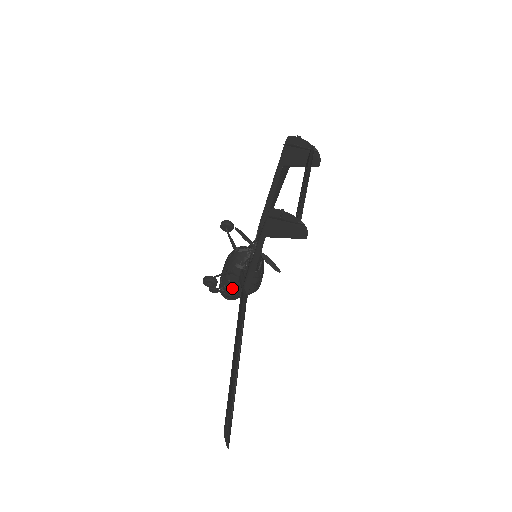
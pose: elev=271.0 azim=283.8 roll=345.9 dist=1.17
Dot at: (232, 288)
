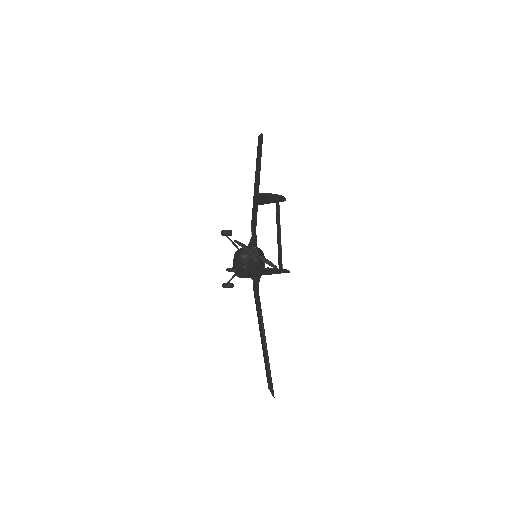
Dot at: (245, 276)
